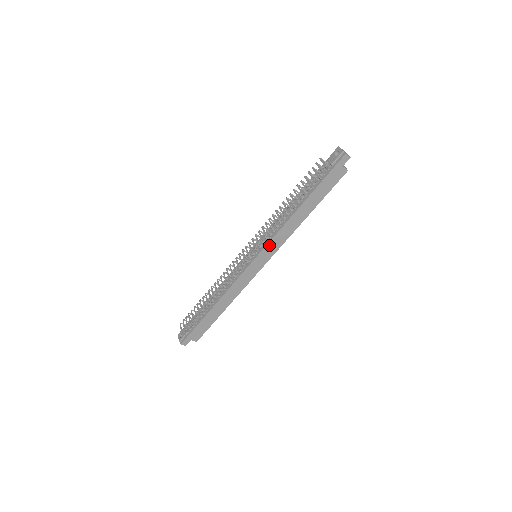
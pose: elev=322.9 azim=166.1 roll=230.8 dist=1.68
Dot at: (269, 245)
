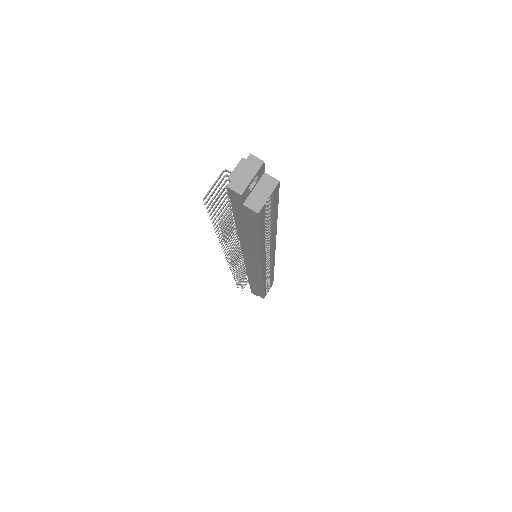
Dot at: (246, 256)
